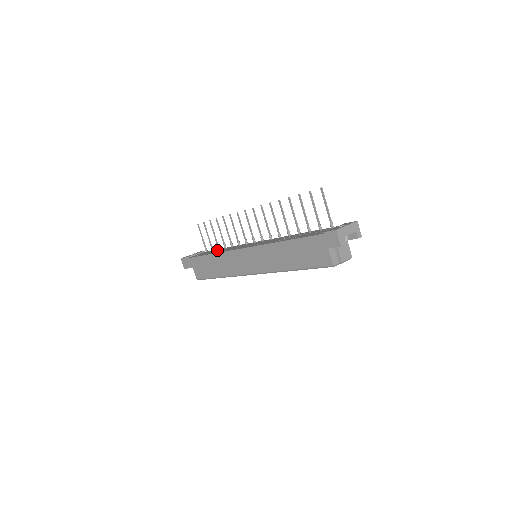
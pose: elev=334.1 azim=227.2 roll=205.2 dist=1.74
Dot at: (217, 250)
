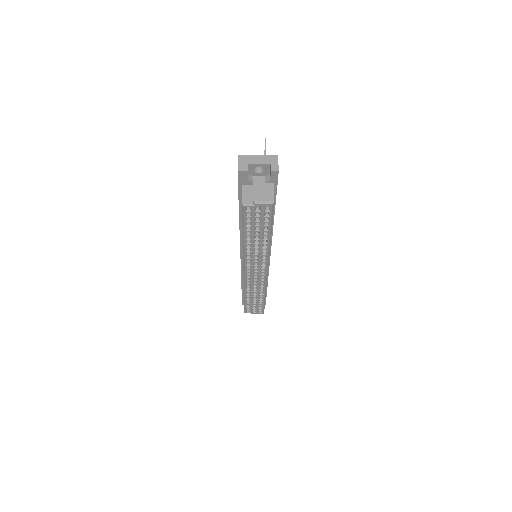
Dot at: occluded
